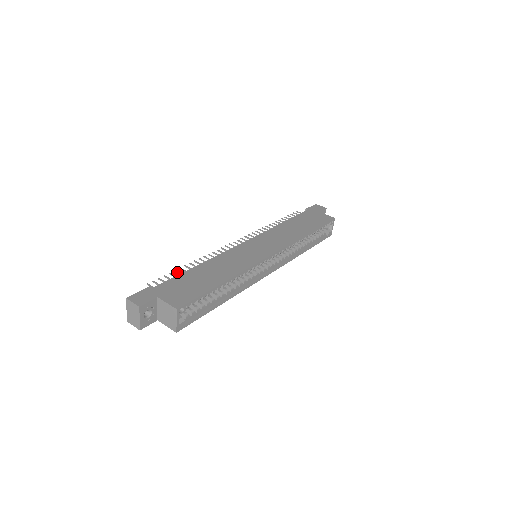
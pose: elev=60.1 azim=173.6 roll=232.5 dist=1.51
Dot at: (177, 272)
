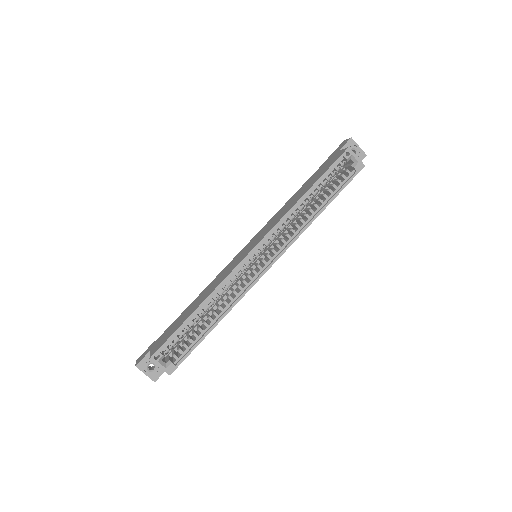
Dot at: occluded
